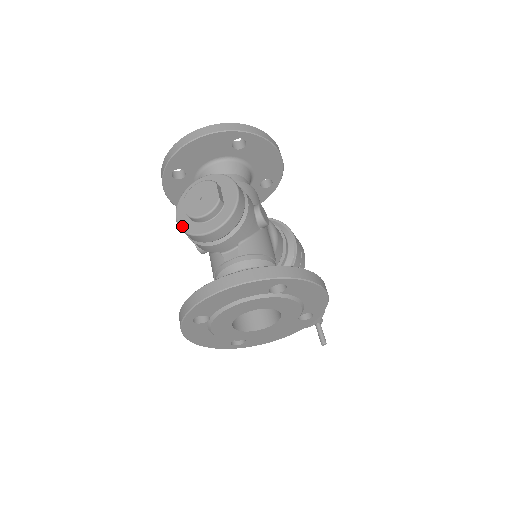
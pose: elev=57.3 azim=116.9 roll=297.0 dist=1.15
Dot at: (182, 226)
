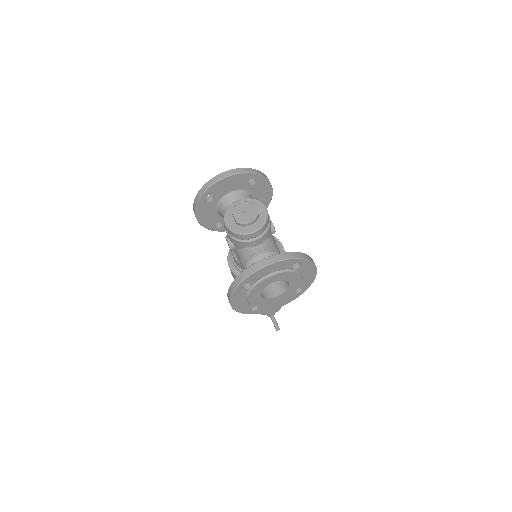
Dot at: (231, 229)
